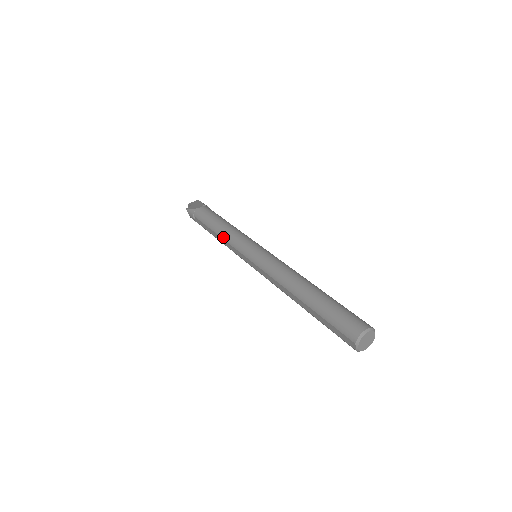
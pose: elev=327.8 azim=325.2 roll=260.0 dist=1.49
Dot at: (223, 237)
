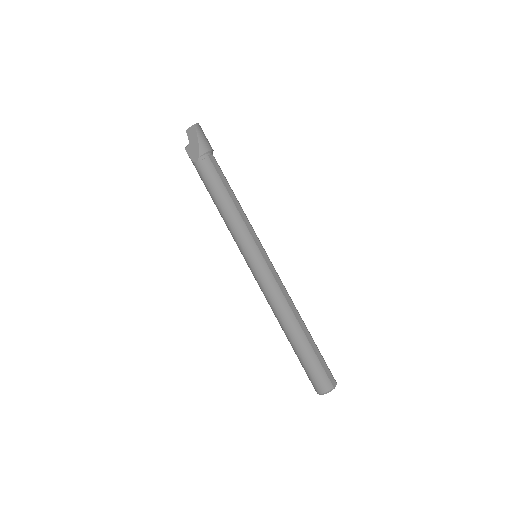
Dot at: occluded
